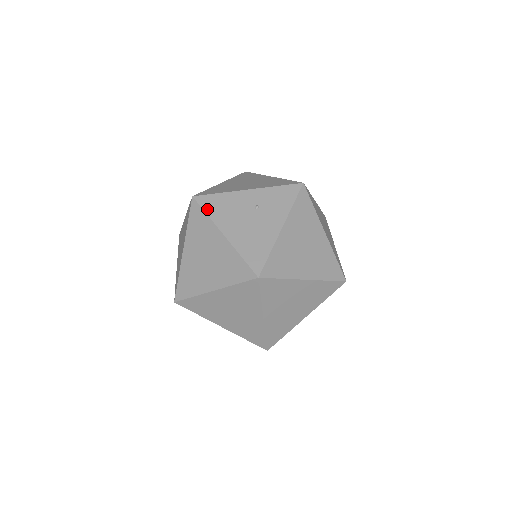
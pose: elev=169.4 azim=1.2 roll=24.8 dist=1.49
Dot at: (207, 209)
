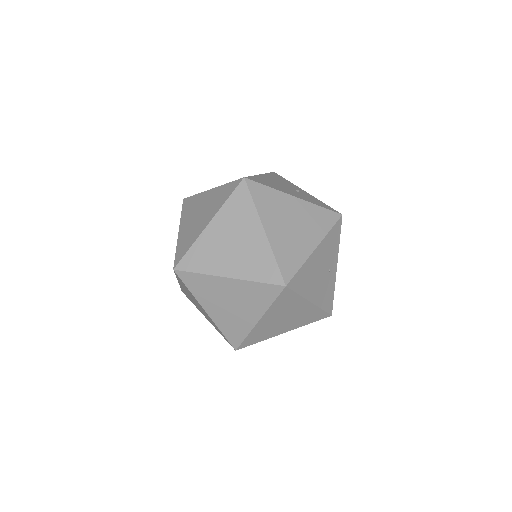
Dot at: (272, 174)
